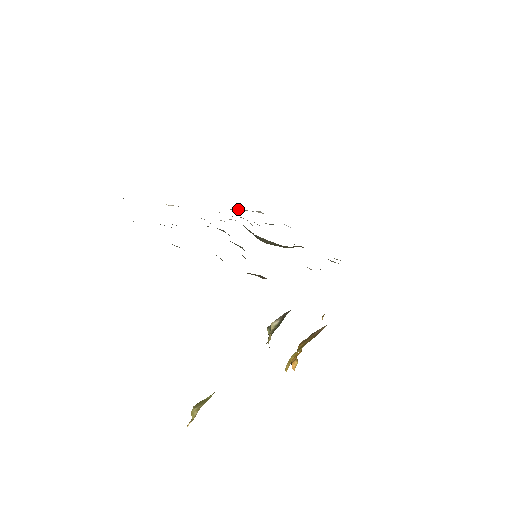
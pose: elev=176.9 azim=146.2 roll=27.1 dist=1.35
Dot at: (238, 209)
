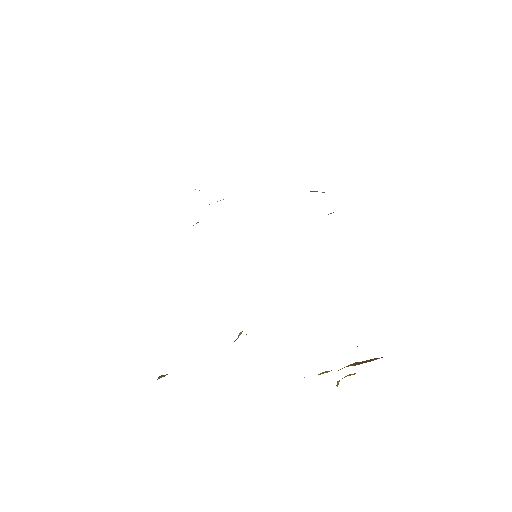
Dot at: occluded
